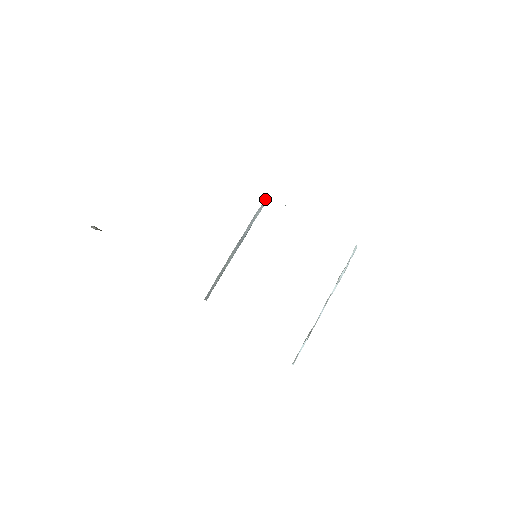
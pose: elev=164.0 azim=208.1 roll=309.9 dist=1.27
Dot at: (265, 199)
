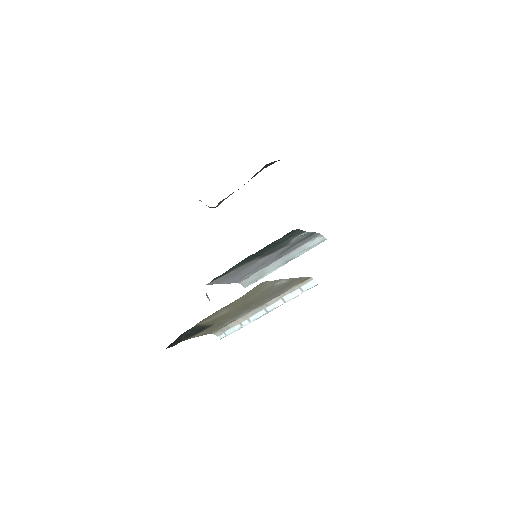
Dot at: (319, 235)
